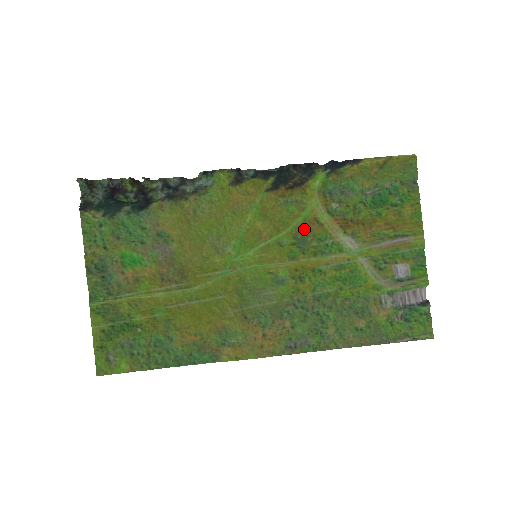
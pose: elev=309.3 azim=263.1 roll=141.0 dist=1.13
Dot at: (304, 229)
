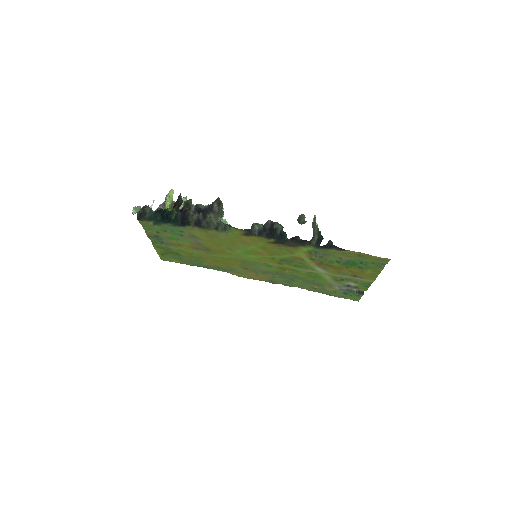
Dot at: (291, 259)
